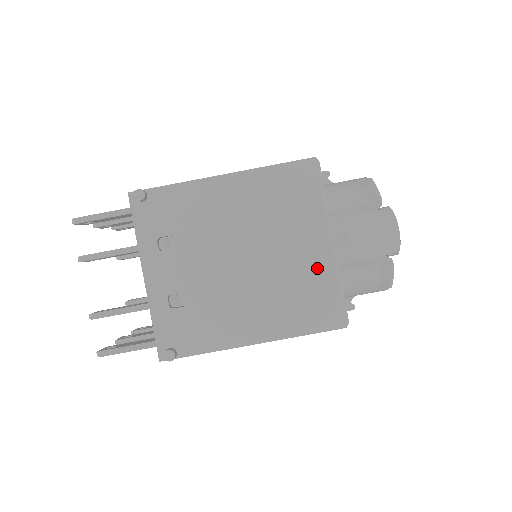
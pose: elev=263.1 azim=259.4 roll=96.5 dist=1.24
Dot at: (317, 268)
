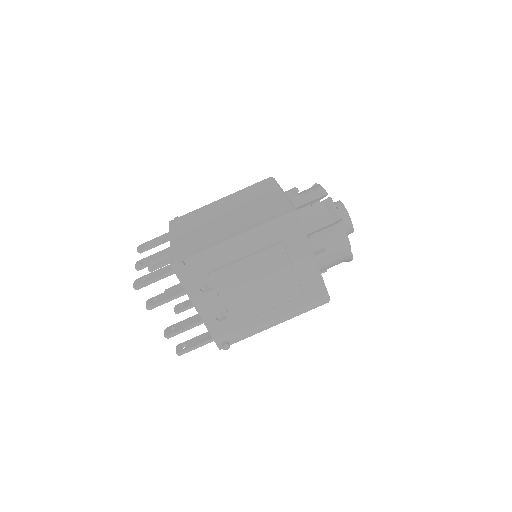
Dot at: (307, 276)
